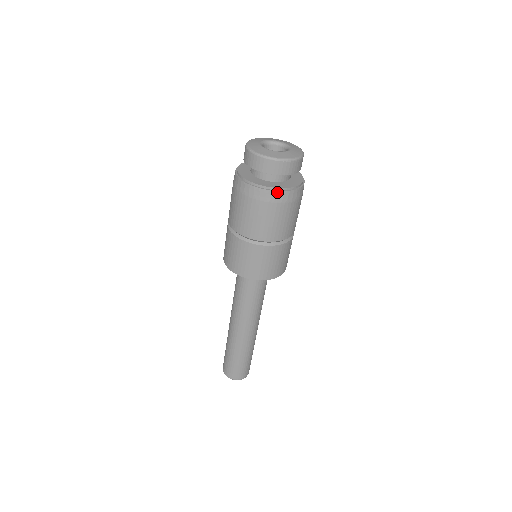
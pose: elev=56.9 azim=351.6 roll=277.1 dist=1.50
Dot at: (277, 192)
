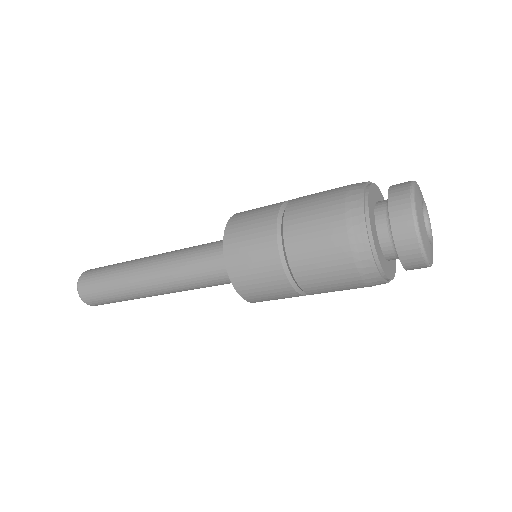
Dot at: occluded
